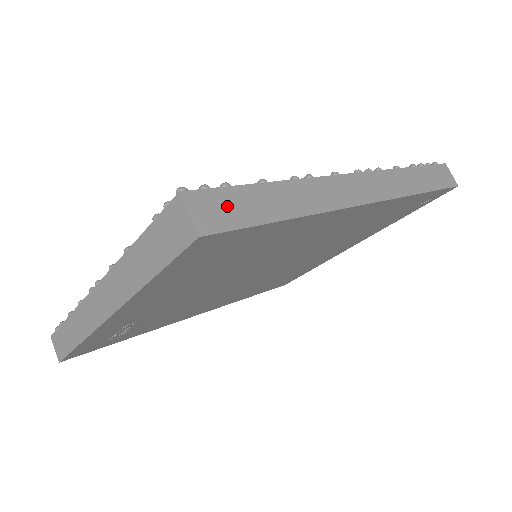
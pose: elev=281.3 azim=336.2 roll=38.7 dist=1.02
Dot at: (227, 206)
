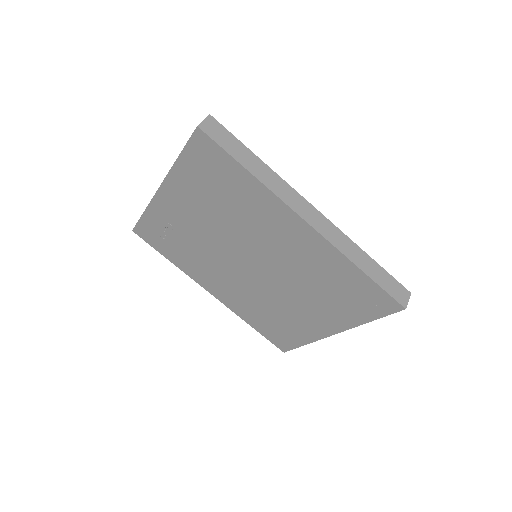
Dot at: (222, 135)
